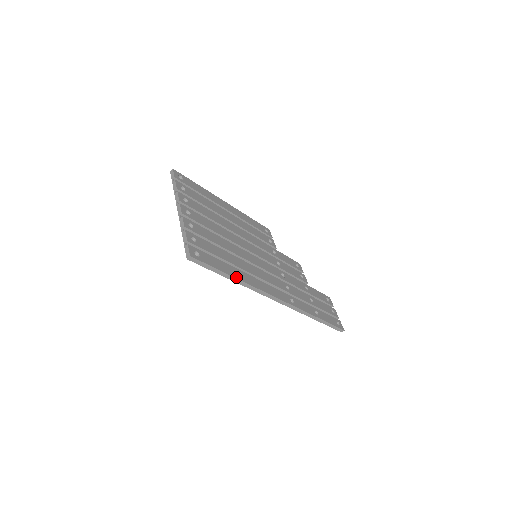
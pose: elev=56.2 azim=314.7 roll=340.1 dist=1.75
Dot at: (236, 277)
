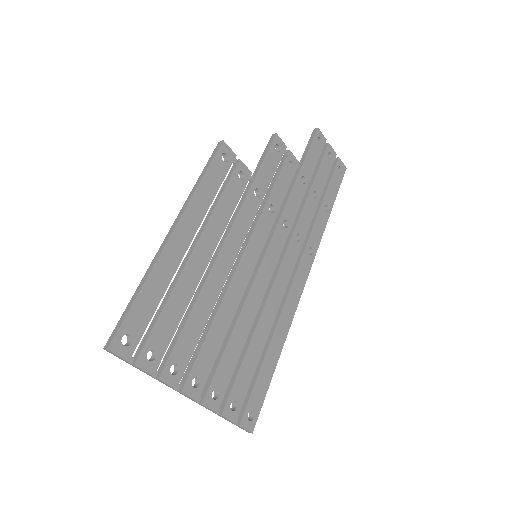
Dot at: (279, 355)
